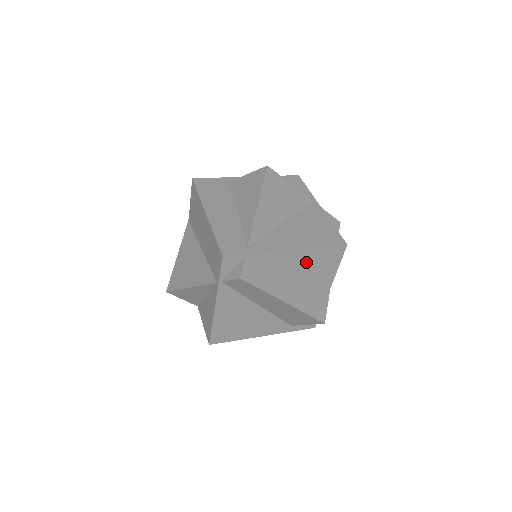
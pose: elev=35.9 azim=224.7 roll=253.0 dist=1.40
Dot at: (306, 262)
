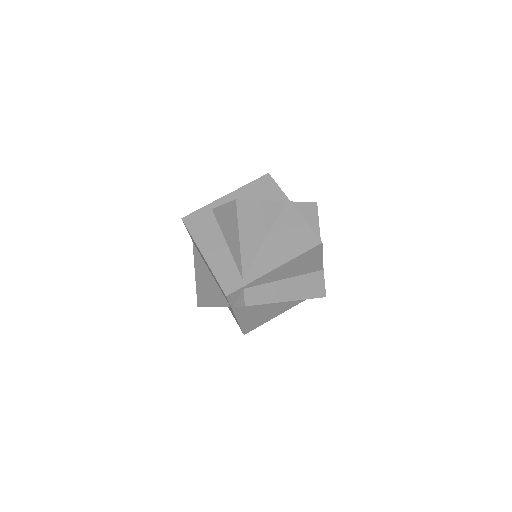
Dot at: (294, 266)
